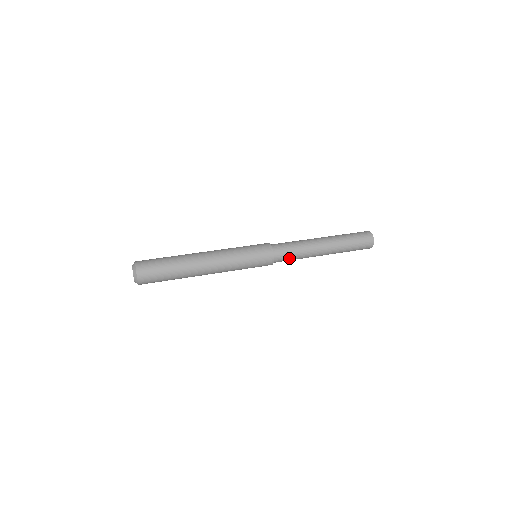
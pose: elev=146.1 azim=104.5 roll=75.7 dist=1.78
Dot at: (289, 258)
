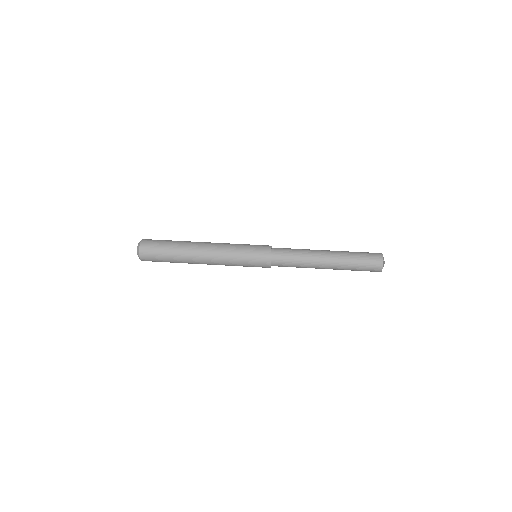
Dot at: (288, 264)
